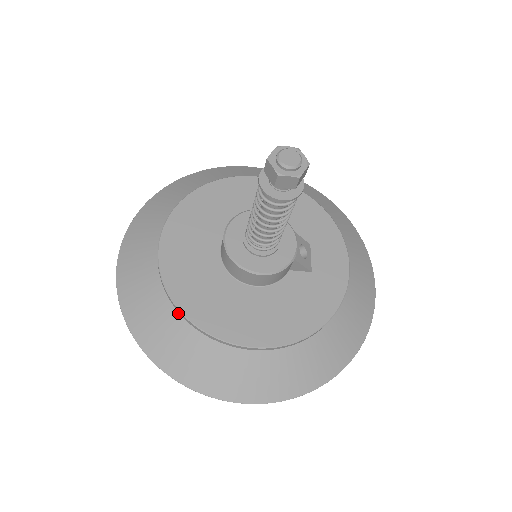
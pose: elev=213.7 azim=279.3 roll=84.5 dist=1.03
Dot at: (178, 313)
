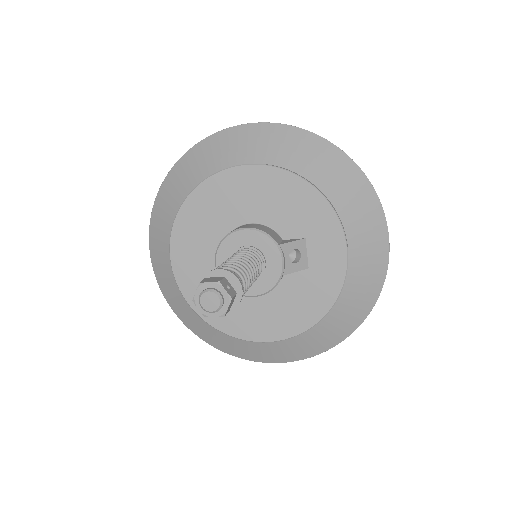
Dot at: (203, 317)
